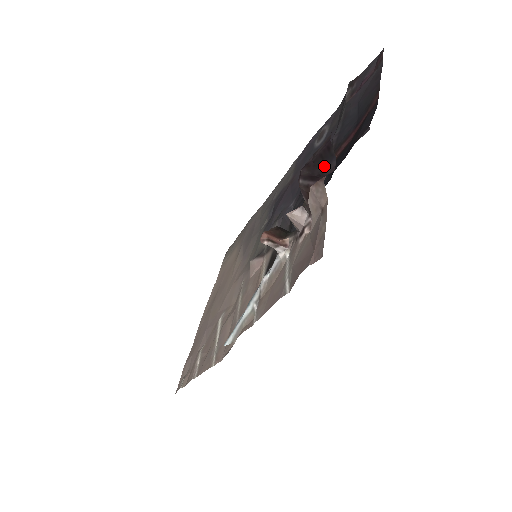
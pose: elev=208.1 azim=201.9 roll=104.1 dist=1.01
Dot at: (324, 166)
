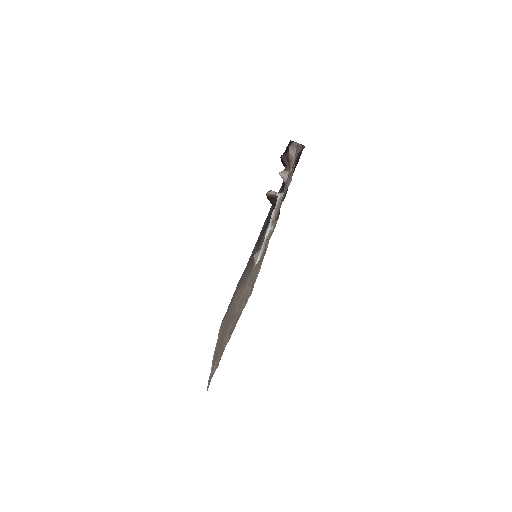
Dot at: occluded
